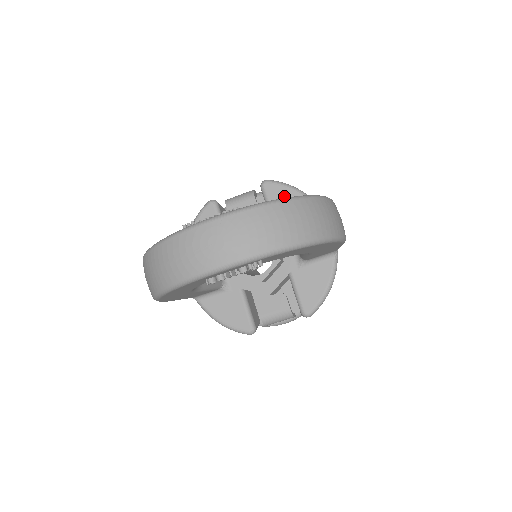
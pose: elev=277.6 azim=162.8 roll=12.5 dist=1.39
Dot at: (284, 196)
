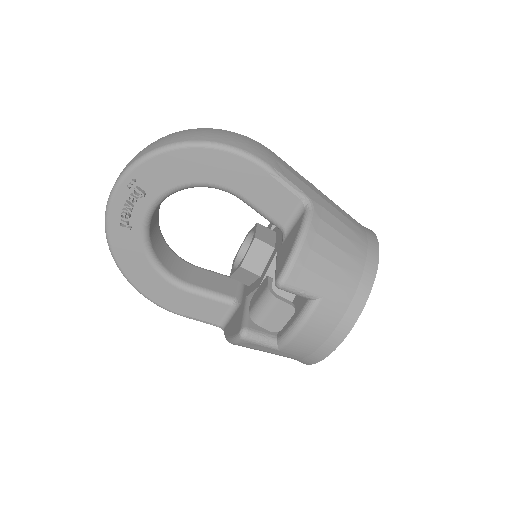
Dot at: occluded
